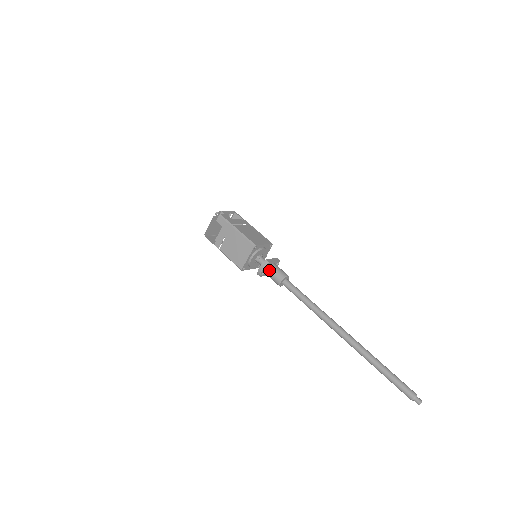
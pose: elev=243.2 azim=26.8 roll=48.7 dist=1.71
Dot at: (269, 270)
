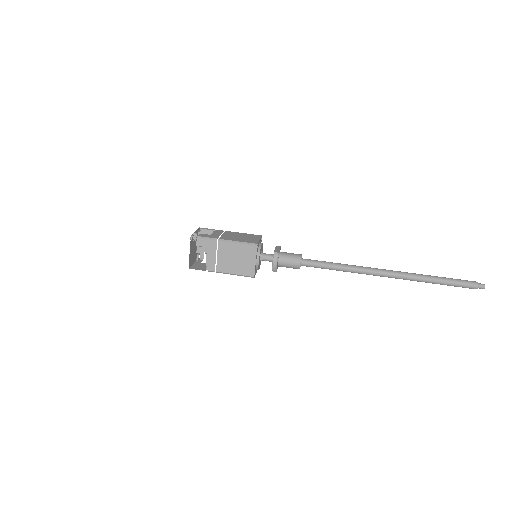
Dot at: (282, 260)
